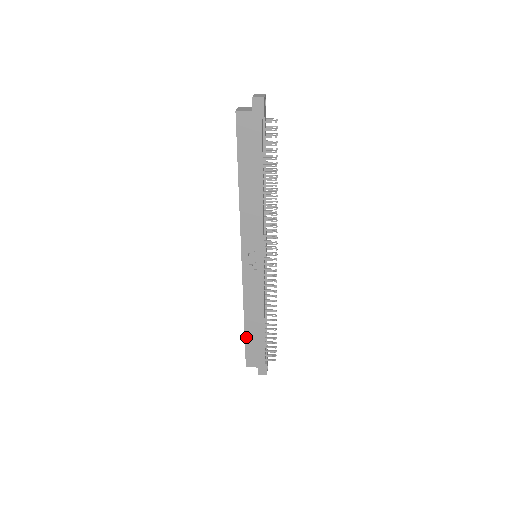
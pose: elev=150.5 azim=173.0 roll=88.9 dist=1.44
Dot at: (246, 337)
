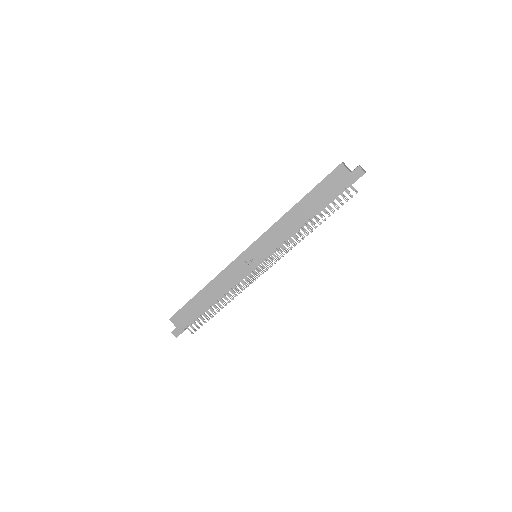
Dot at: (192, 300)
